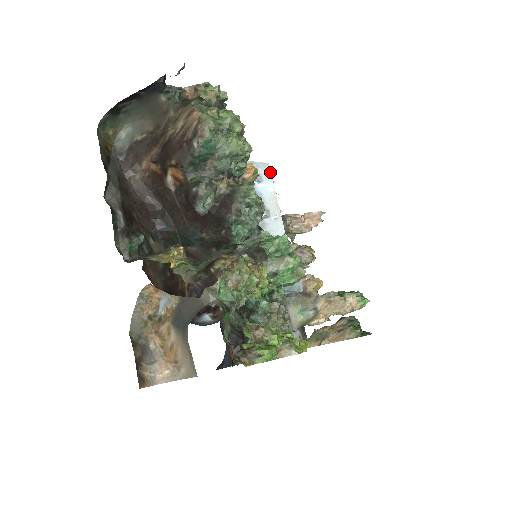
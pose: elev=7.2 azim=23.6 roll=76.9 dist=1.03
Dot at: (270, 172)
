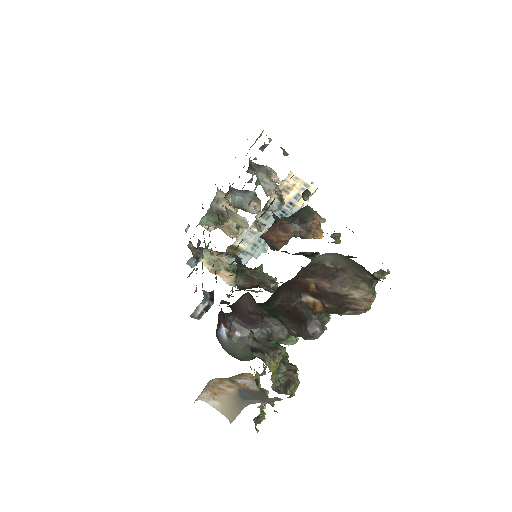
Dot at: occluded
